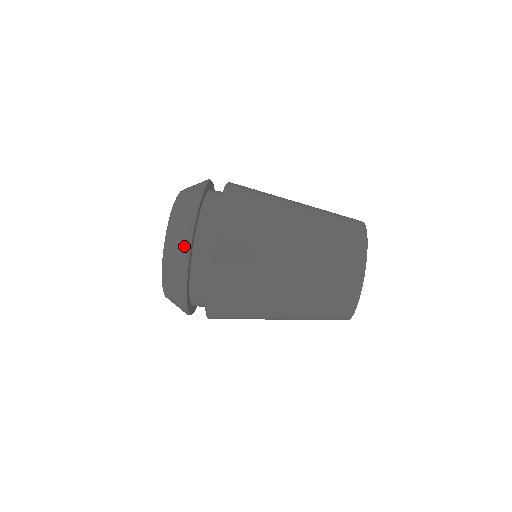
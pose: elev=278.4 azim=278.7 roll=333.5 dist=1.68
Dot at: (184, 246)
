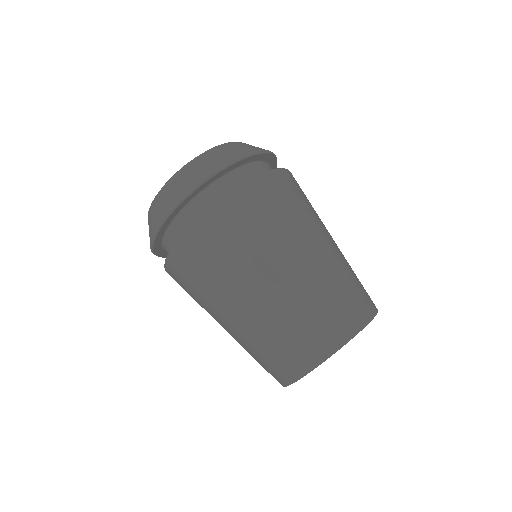
Dot at: (178, 196)
